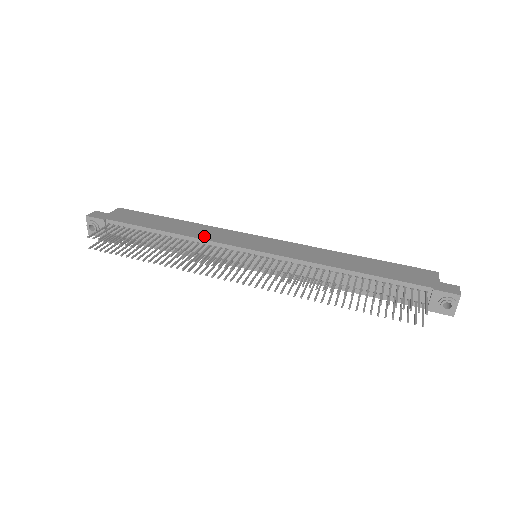
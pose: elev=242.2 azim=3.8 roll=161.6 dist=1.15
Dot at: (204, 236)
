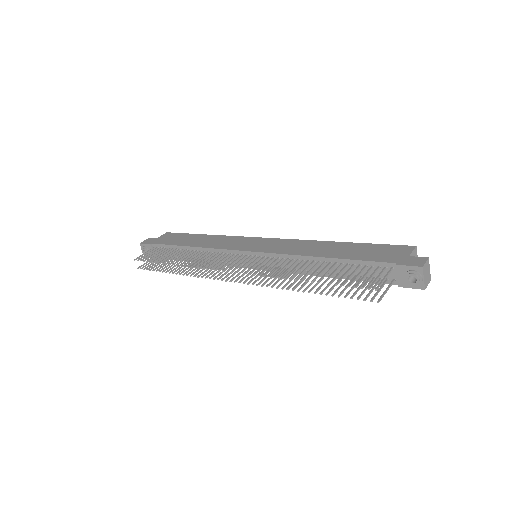
Dot at: (215, 245)
